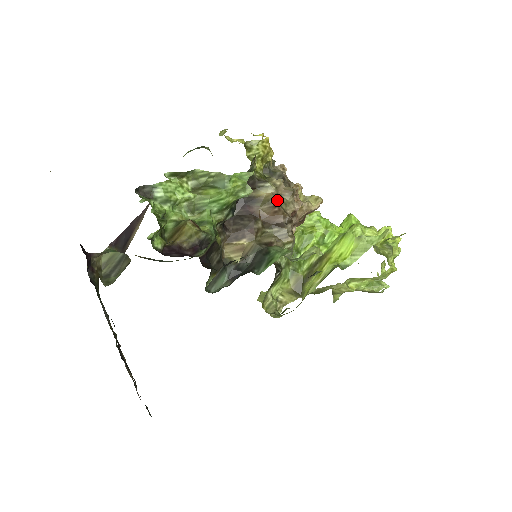
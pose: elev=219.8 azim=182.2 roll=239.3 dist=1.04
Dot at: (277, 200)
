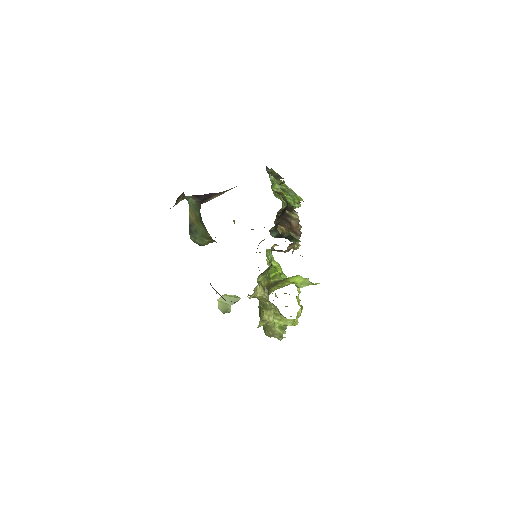
Dot at: occluded
